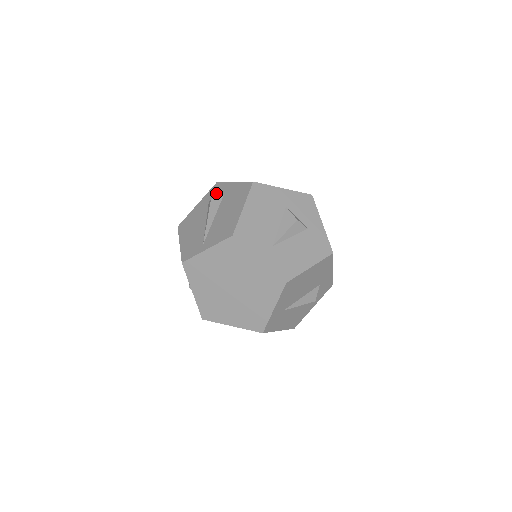
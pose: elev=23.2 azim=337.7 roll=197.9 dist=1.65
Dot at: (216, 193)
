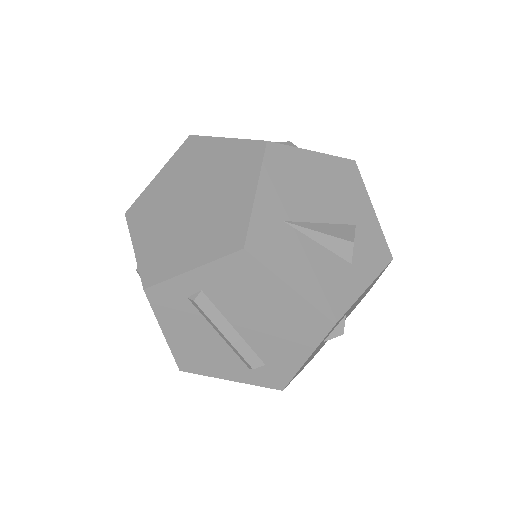
Dot at: occluded
